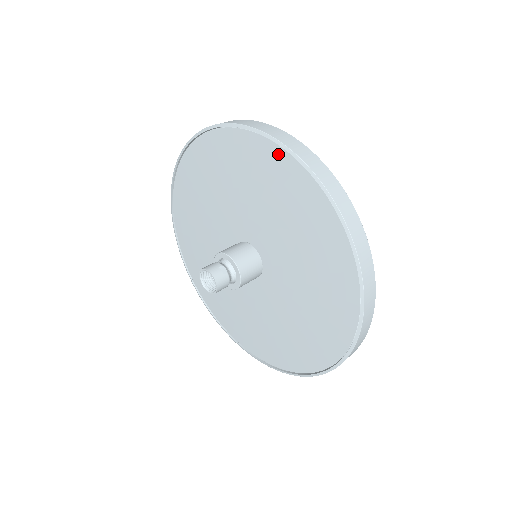
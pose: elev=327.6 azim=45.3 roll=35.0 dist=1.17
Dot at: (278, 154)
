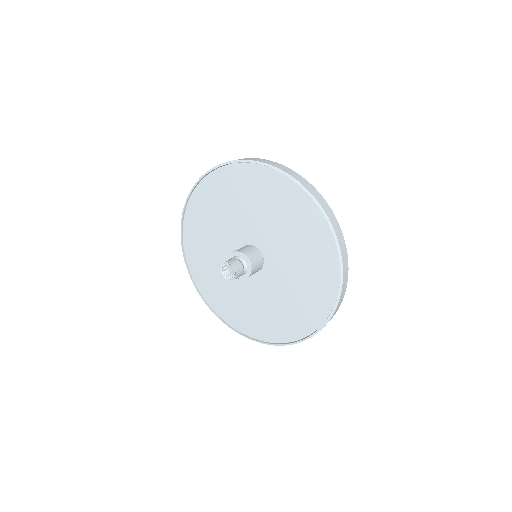
Dot at: (228, 170)
